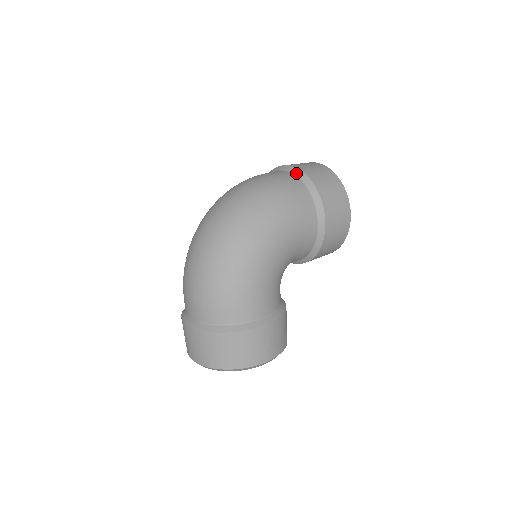
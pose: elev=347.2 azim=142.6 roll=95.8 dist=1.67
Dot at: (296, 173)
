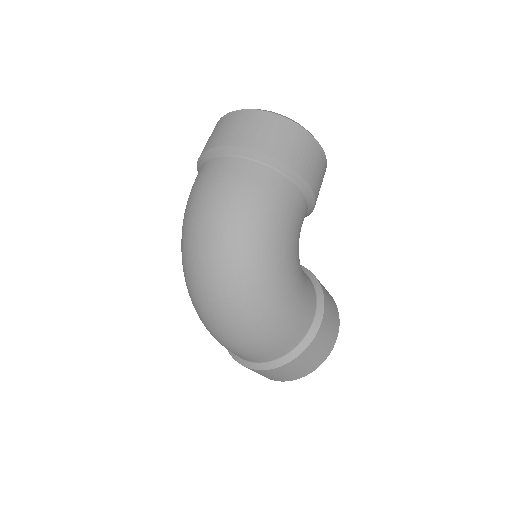
Dot at: (242, 154)
